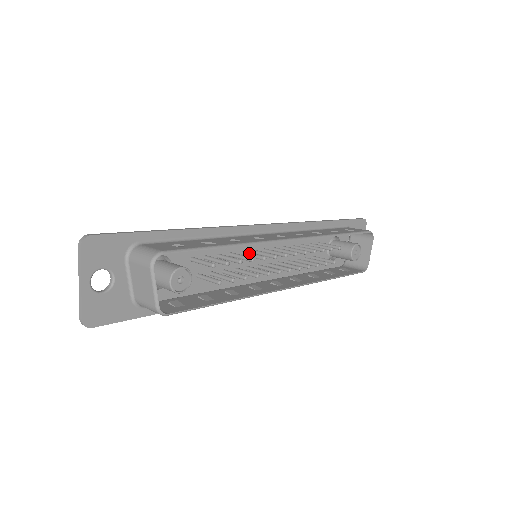
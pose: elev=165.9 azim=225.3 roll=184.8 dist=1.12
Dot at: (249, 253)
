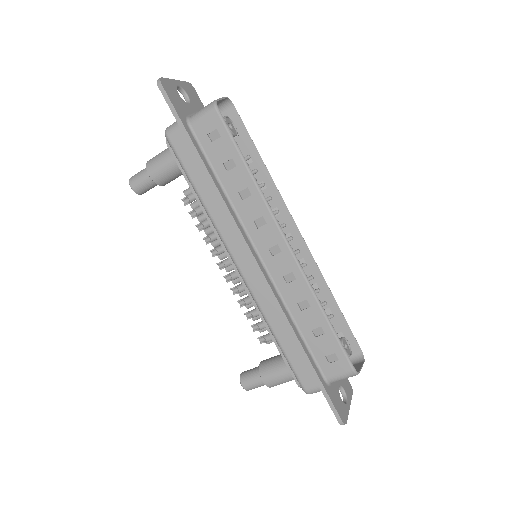
Dot at: occluded
